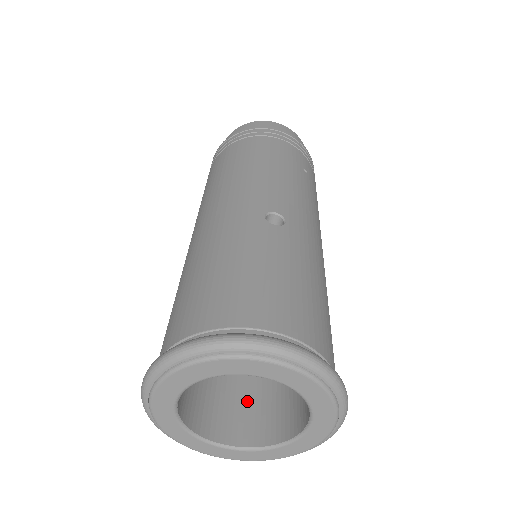
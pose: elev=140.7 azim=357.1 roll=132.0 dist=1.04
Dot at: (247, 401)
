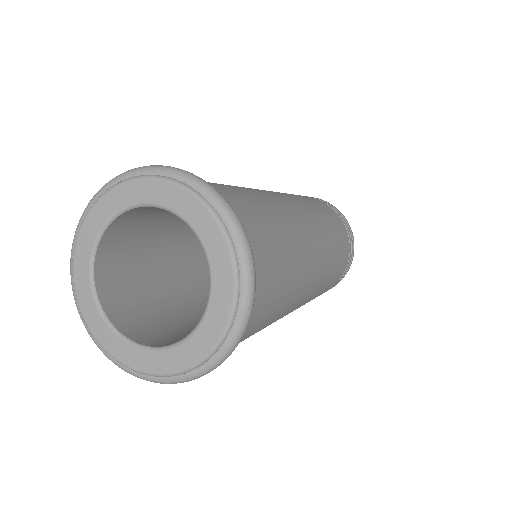
Dot at: occluded
